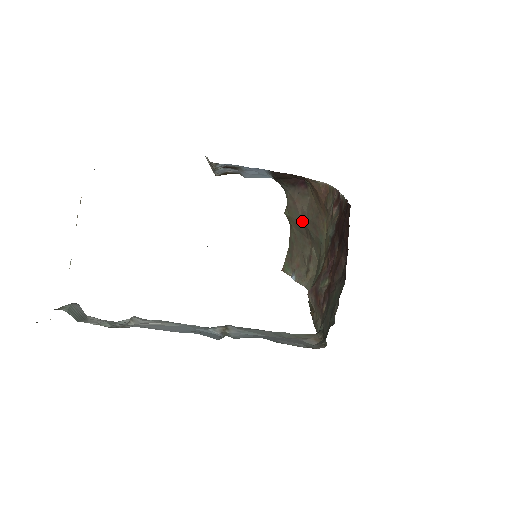
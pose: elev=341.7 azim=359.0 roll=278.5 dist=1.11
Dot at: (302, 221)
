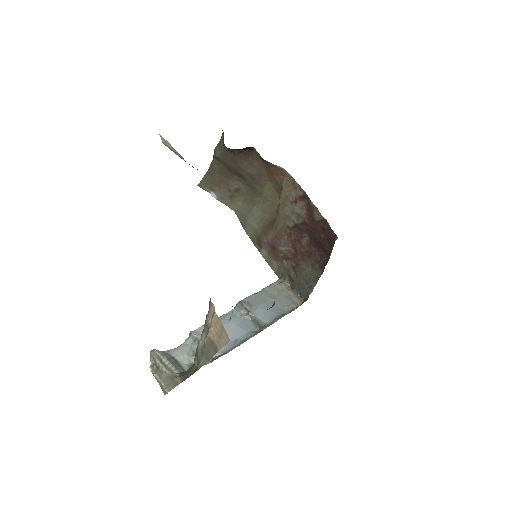
Dot at: (237, 168)
